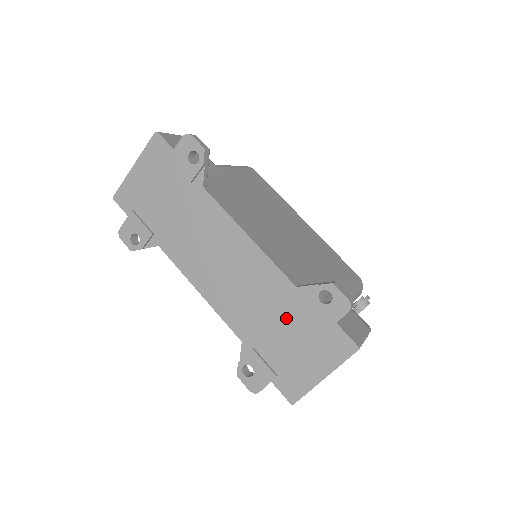
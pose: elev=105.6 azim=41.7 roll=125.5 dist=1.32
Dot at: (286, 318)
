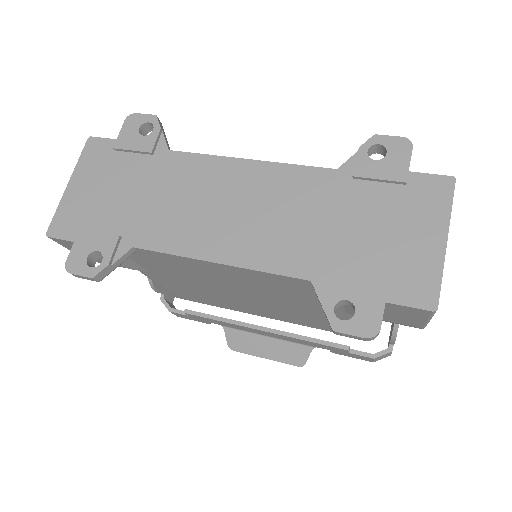
Dot at: (348, 209)
